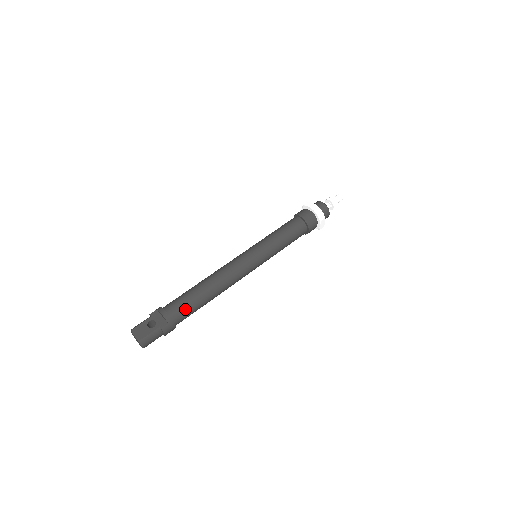
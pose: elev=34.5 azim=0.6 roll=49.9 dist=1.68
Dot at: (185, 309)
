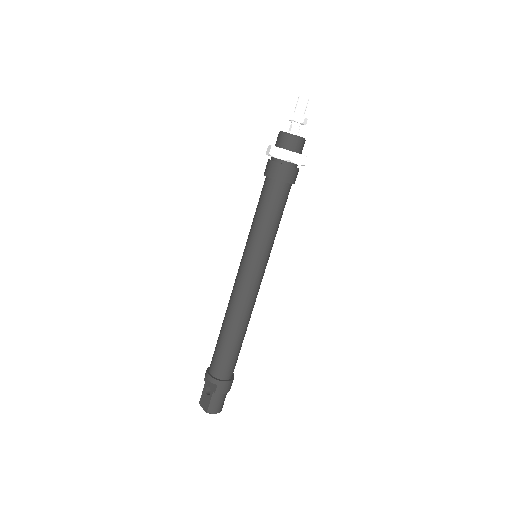
Dot at: (222, 362)
